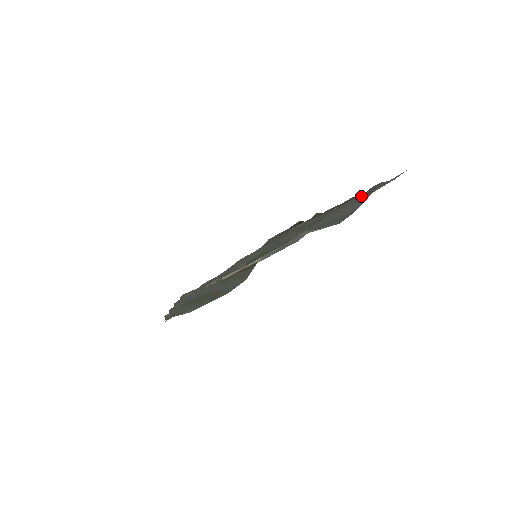
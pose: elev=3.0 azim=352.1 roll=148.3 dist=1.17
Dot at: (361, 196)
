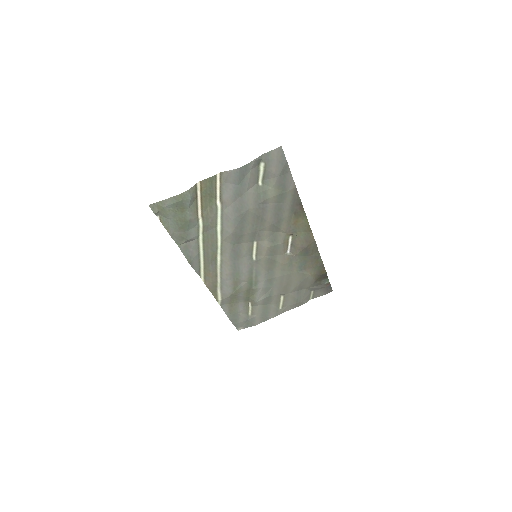
Dot at: (259, 162)
